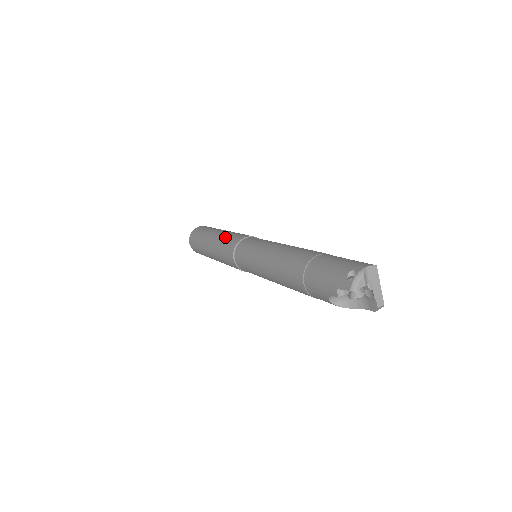
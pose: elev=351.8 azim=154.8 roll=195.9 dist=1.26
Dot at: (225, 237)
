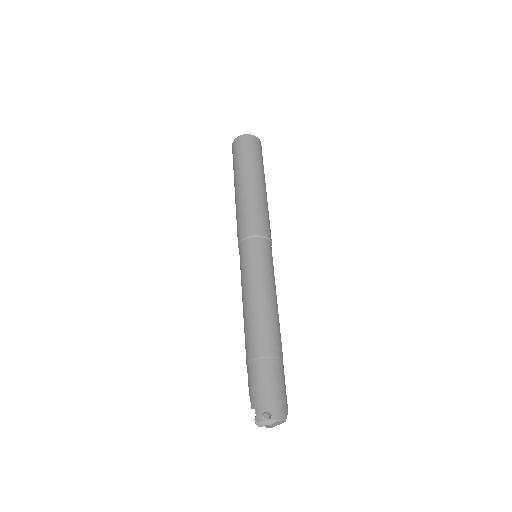
Dot at: (253, 206)
